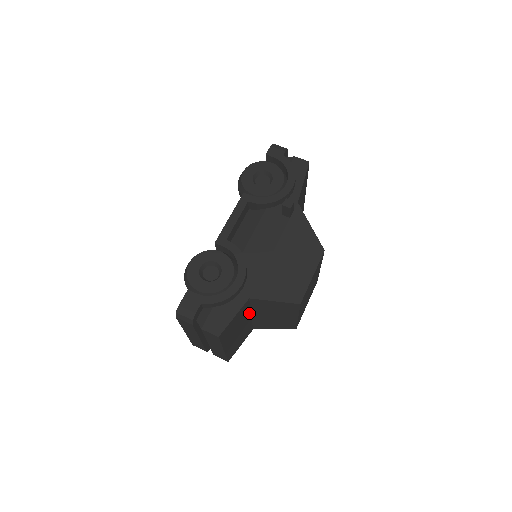
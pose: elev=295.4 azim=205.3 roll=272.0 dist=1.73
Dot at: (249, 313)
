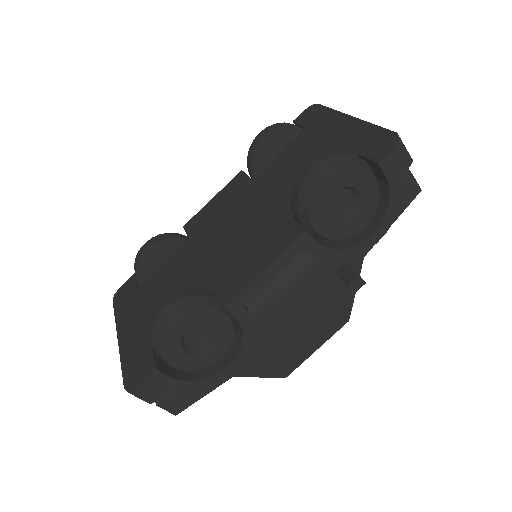
Dot at: occluded
